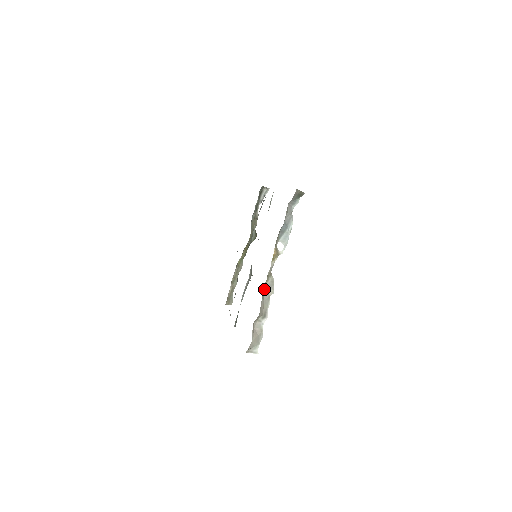
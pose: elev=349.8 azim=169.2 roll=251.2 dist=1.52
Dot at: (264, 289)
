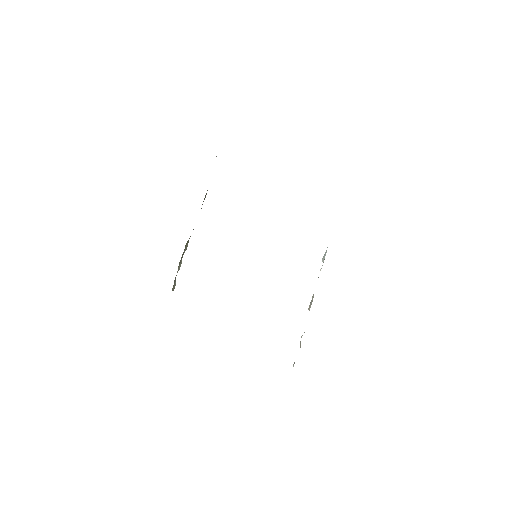
Dot at: occluded
